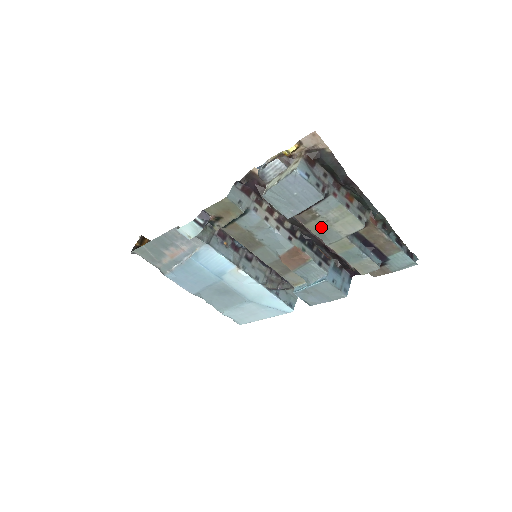
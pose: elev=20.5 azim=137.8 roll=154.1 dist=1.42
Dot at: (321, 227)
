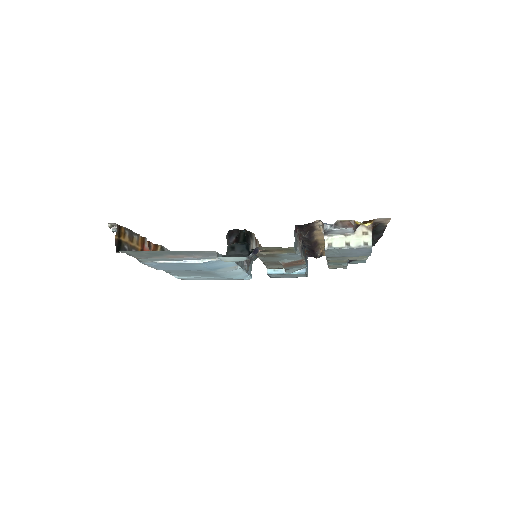
Dot at: occluded
